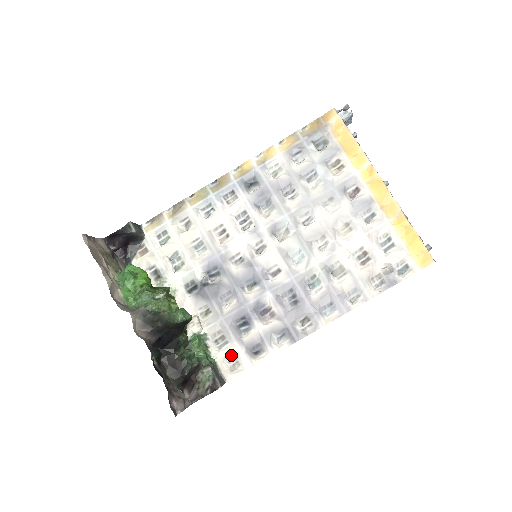
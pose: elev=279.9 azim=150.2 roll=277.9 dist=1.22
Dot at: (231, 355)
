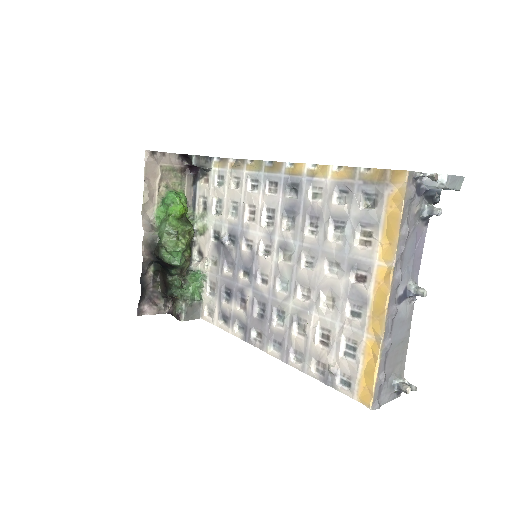
Dot at: (211, 305)
